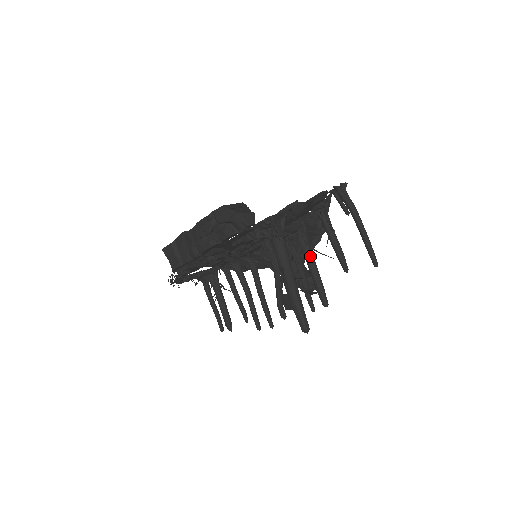
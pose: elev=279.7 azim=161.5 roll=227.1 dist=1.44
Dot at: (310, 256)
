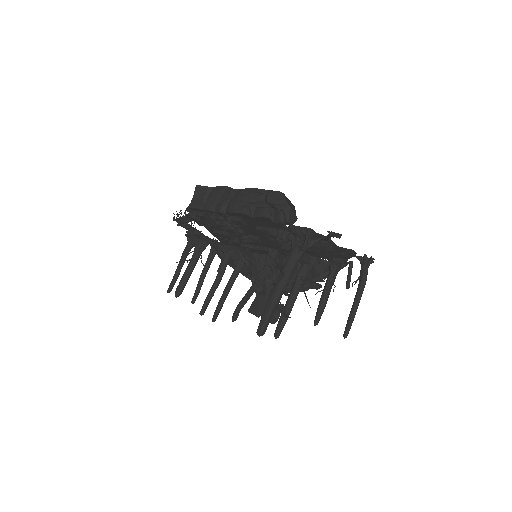
Dot at: (297, 291)
